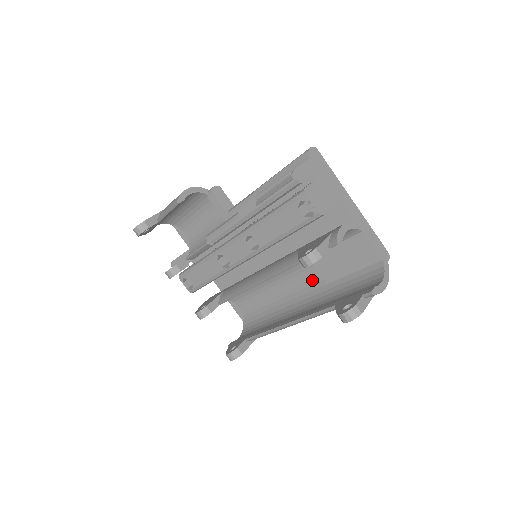
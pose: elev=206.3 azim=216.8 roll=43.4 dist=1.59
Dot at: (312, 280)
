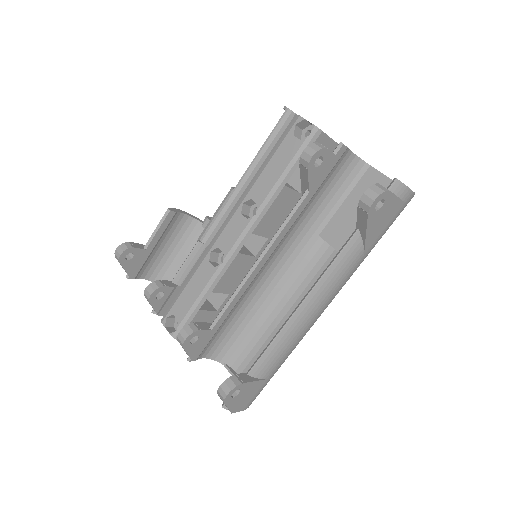
Dot at: occluded
